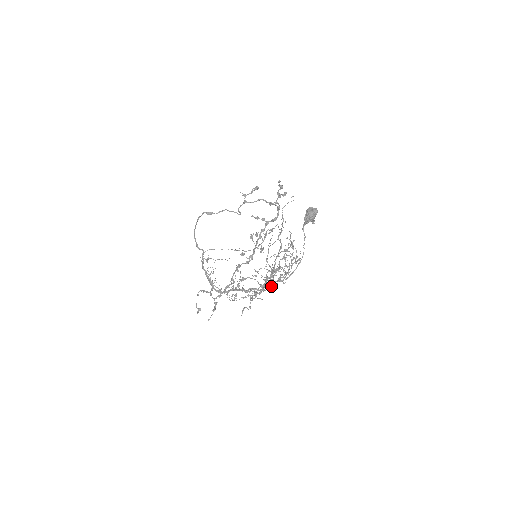
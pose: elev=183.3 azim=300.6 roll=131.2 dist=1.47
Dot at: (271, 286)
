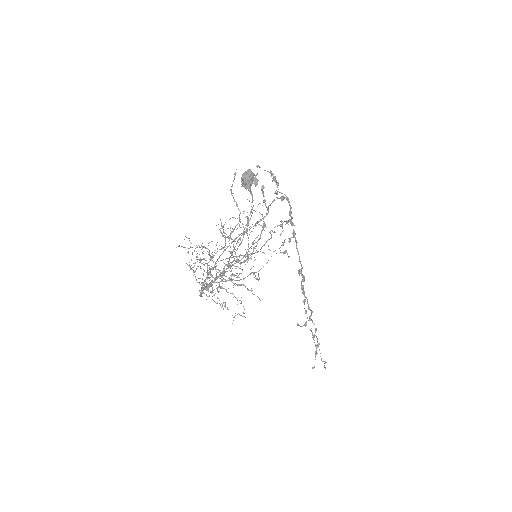
Dot at: (217, 272)
